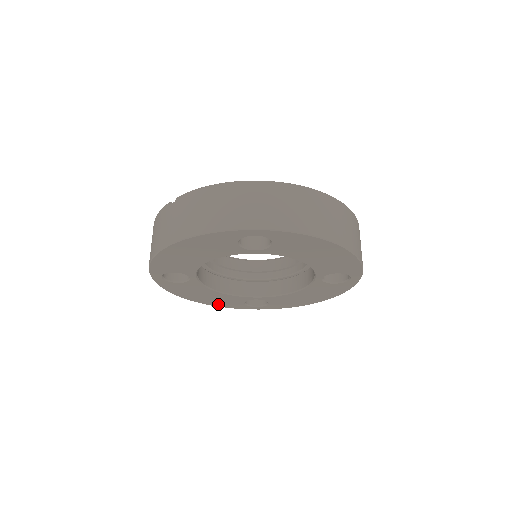
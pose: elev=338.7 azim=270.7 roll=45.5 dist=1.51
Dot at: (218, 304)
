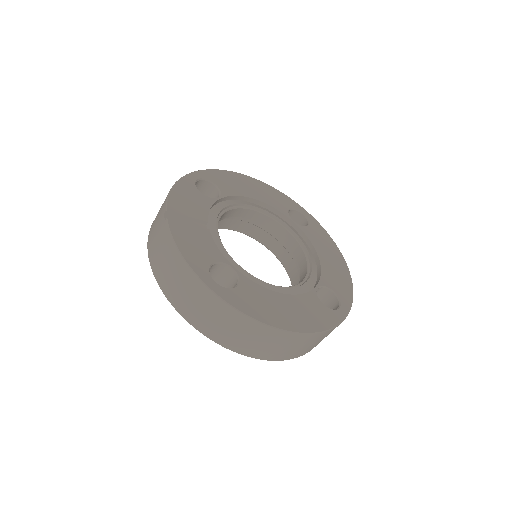
Dot at: occluded
